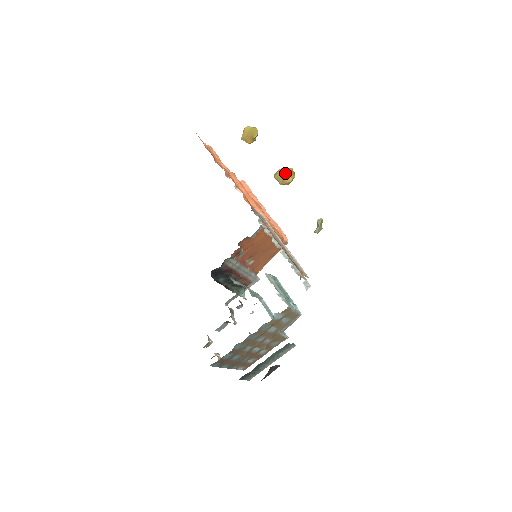
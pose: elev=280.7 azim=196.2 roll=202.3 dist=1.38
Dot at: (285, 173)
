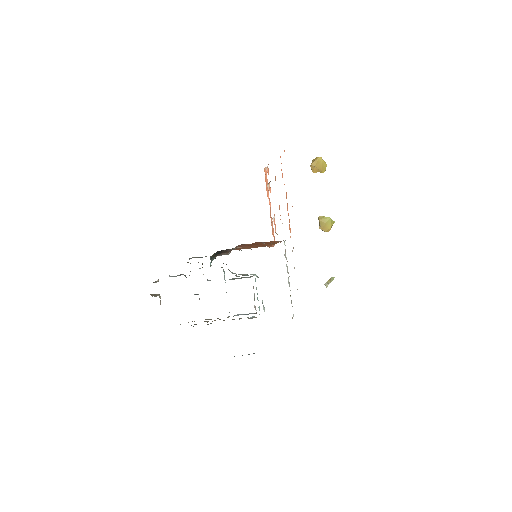
Dot at: (329, 223)
